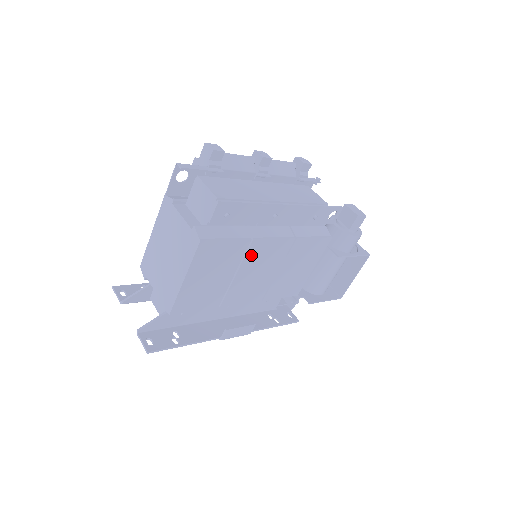
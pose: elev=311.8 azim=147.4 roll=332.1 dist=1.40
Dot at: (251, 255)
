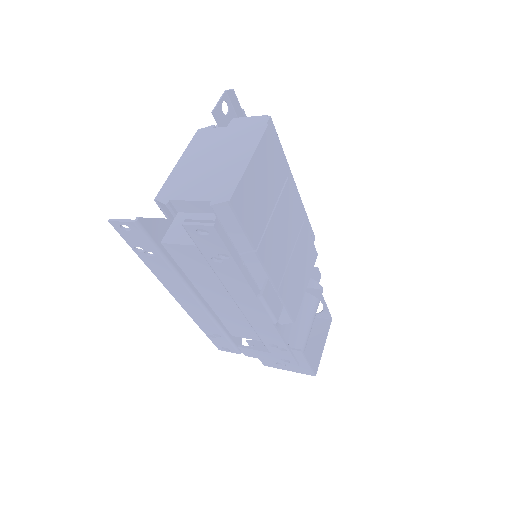
Dot at: (284, 198)
